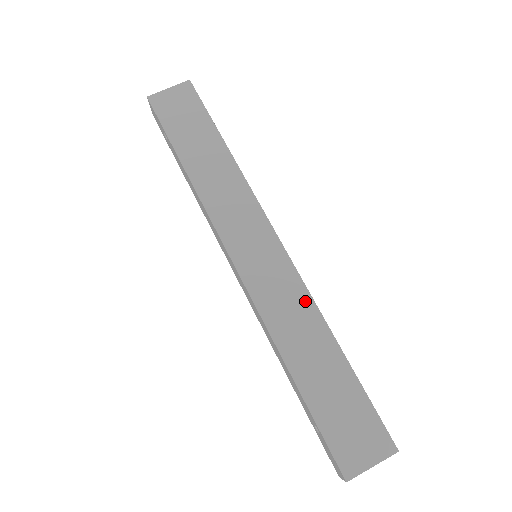
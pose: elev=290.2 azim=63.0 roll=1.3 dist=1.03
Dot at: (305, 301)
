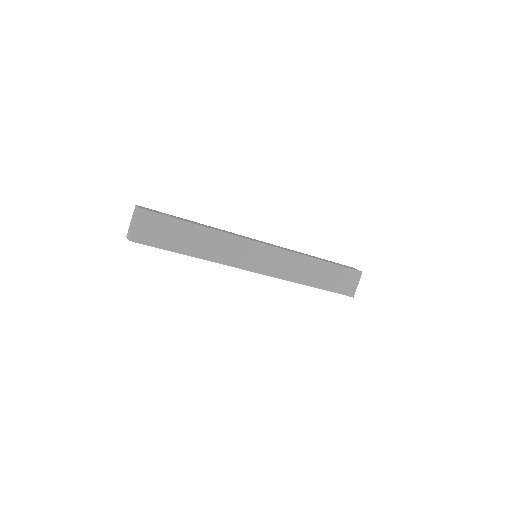
Dot at: (295, 257)
